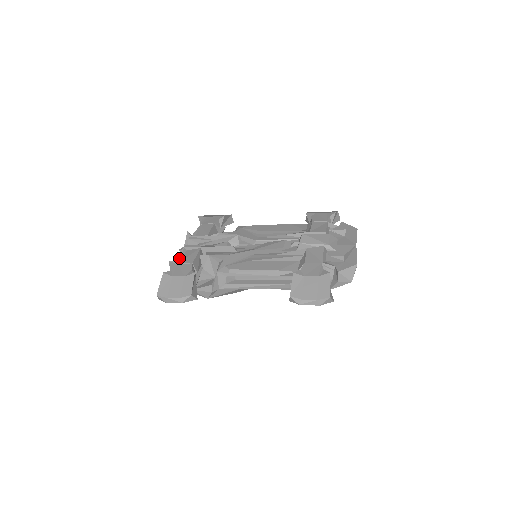
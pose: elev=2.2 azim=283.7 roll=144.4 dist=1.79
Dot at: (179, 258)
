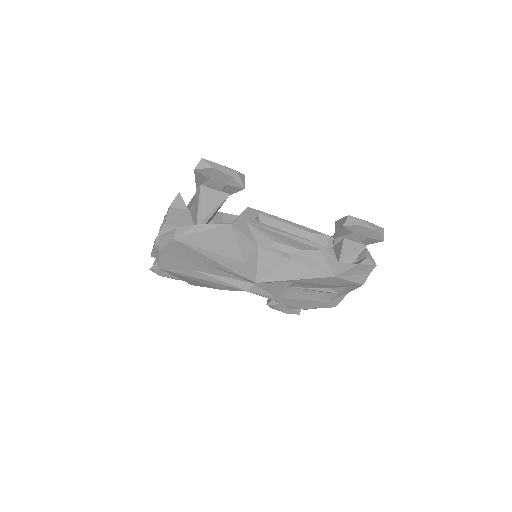
Dot at: occluded
